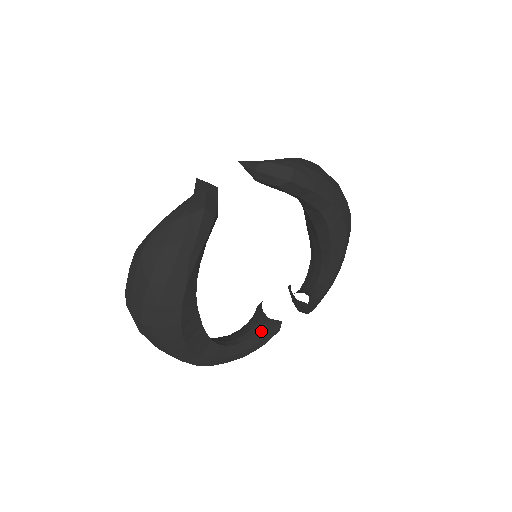
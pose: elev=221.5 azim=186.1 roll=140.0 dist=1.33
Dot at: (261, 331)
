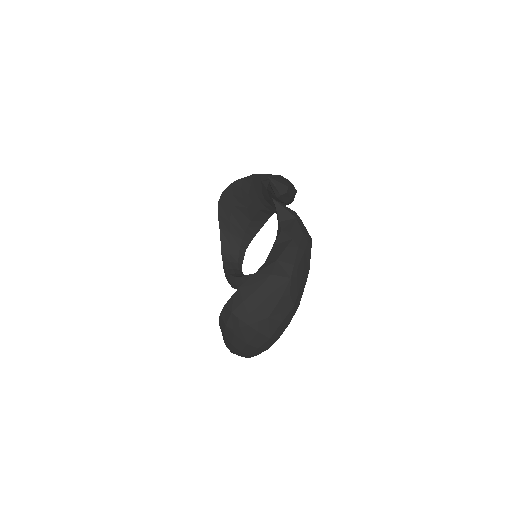
Dot at: occluded
